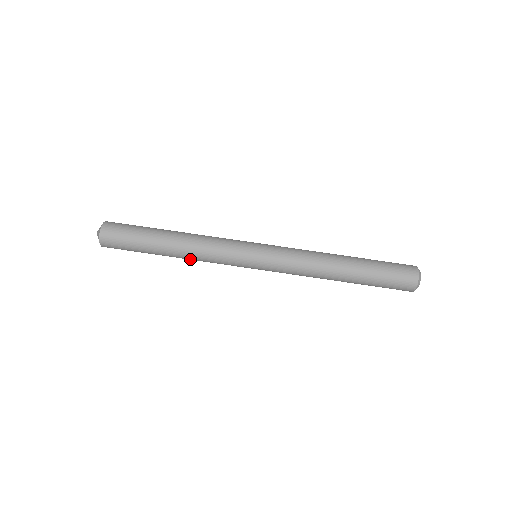
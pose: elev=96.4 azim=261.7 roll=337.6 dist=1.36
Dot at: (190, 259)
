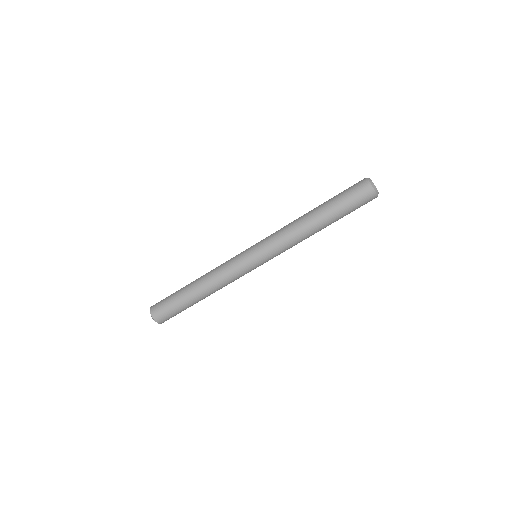
Dot at: occluded
